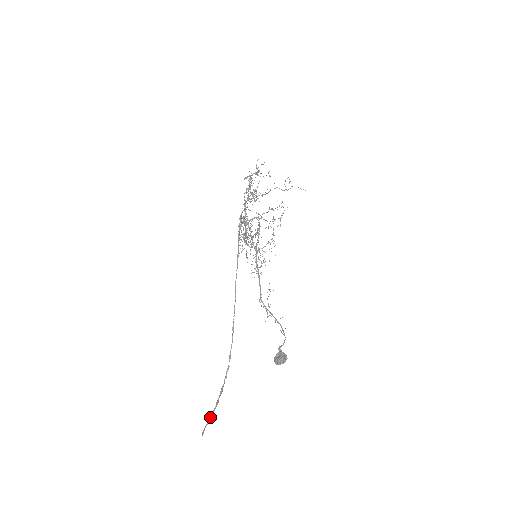
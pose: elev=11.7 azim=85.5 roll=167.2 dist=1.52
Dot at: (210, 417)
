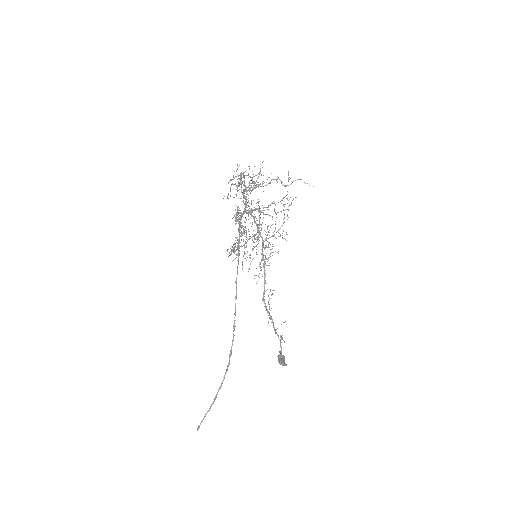
Dot at: (206, 413)
